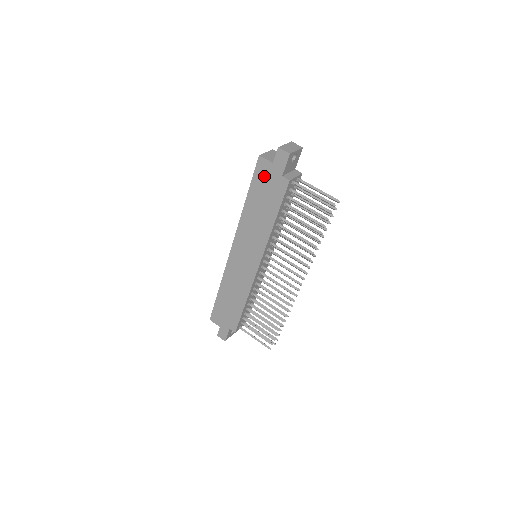
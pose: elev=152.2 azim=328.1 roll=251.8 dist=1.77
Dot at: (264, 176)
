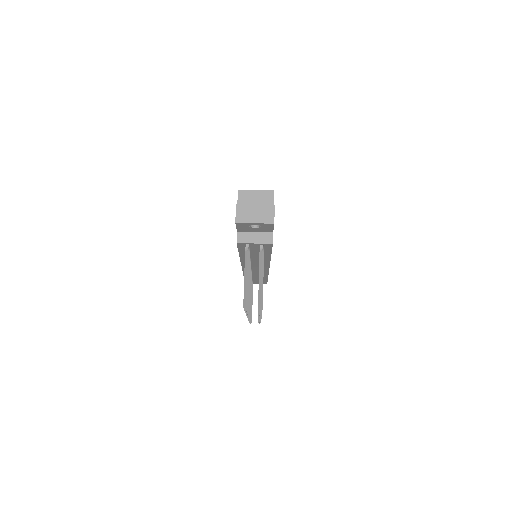
Dot at: occluded
